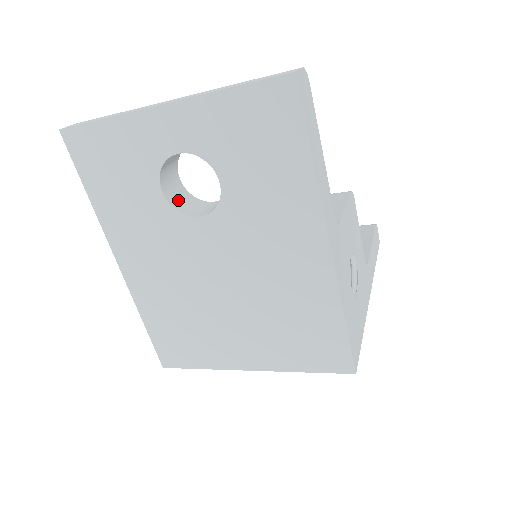
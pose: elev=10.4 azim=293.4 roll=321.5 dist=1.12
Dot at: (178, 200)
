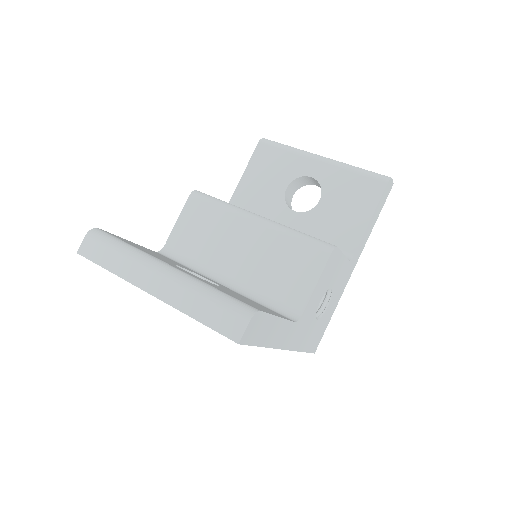
Dot at: occluded
